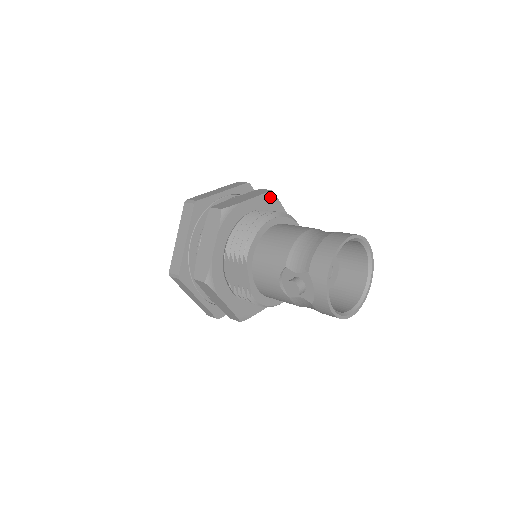
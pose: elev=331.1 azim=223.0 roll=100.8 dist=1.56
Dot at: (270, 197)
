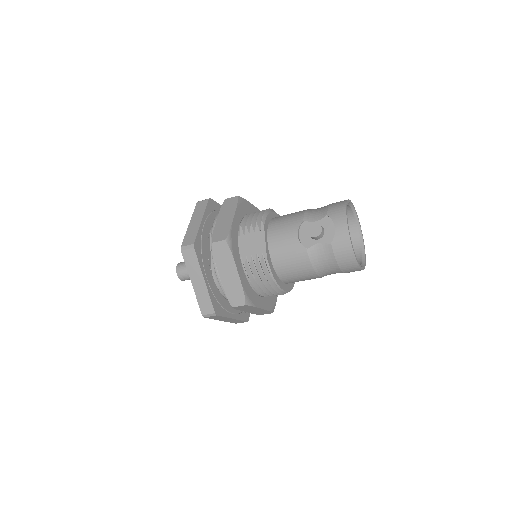
Dot at: occluded
